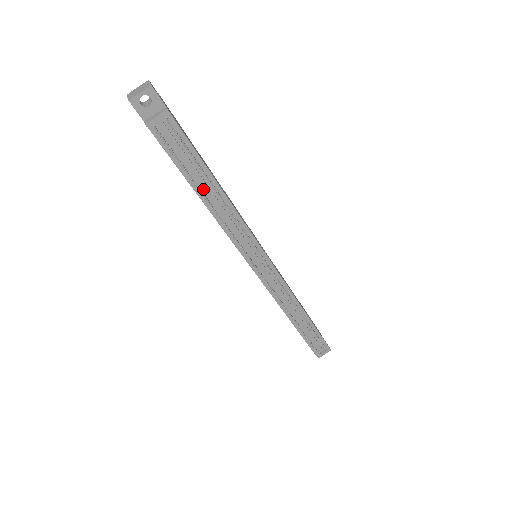
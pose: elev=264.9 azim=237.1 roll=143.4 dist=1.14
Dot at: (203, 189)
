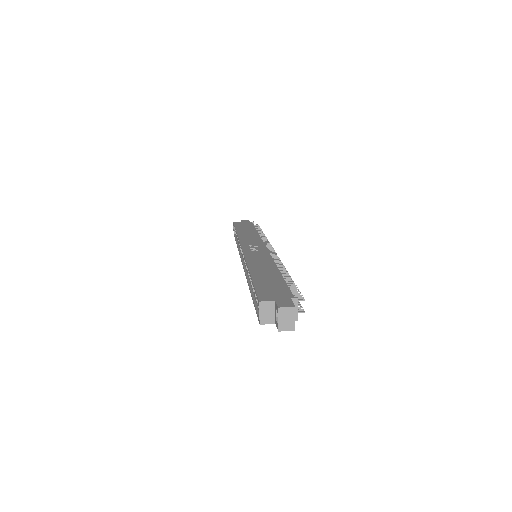
Dot at: occluded
